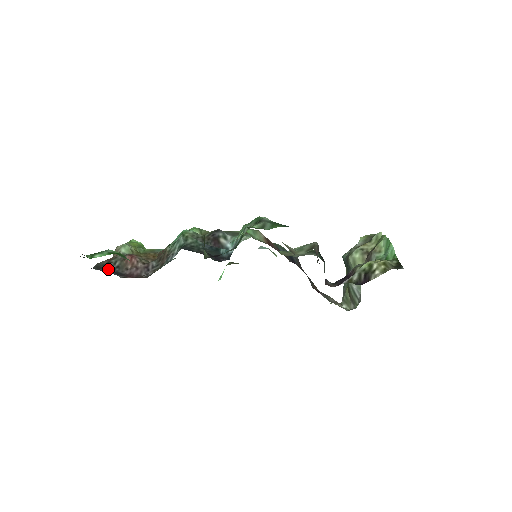
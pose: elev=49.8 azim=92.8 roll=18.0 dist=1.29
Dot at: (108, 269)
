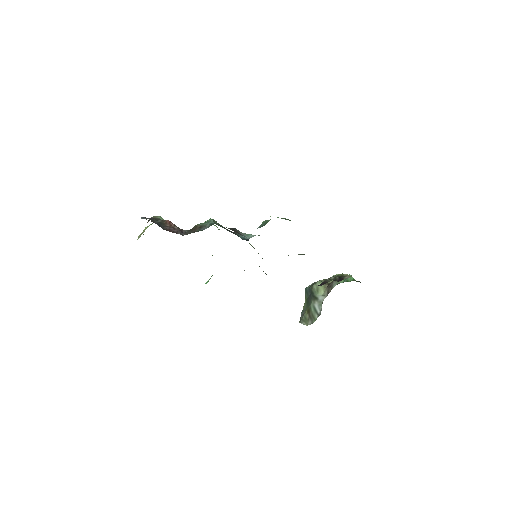
Dot at: occluded
